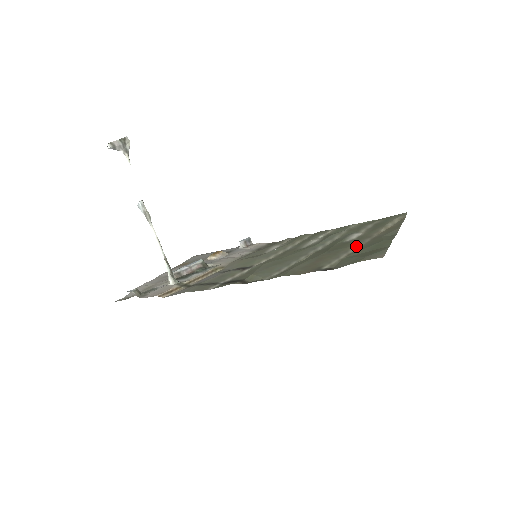
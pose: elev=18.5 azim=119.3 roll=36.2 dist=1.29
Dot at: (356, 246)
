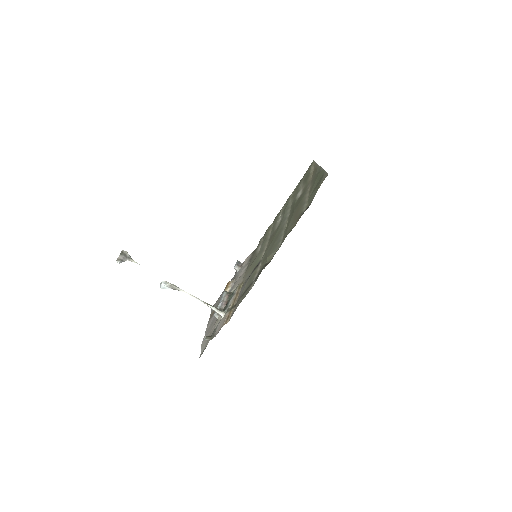
Dot at: (307, 192)
